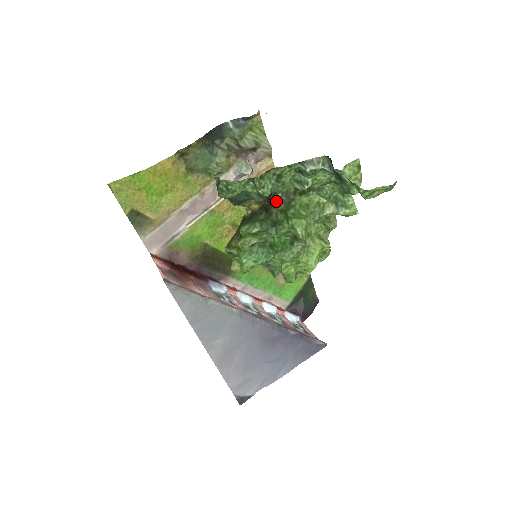
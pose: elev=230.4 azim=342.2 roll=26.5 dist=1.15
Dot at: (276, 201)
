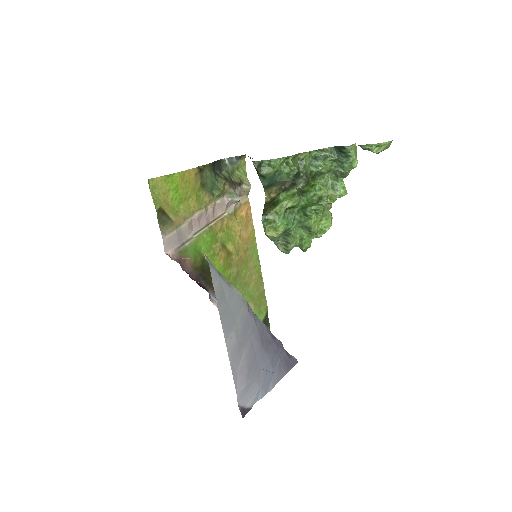
Dot at: (299, 179)
